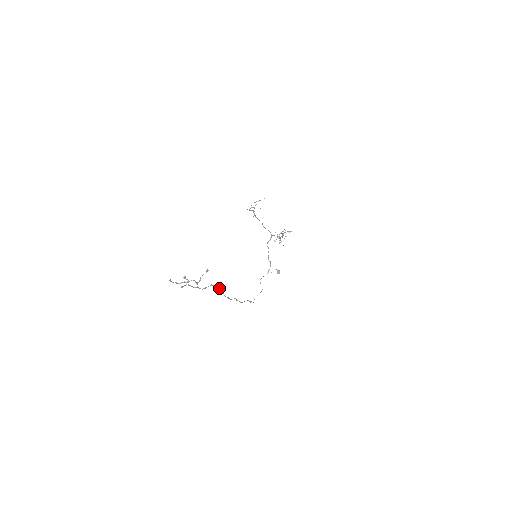
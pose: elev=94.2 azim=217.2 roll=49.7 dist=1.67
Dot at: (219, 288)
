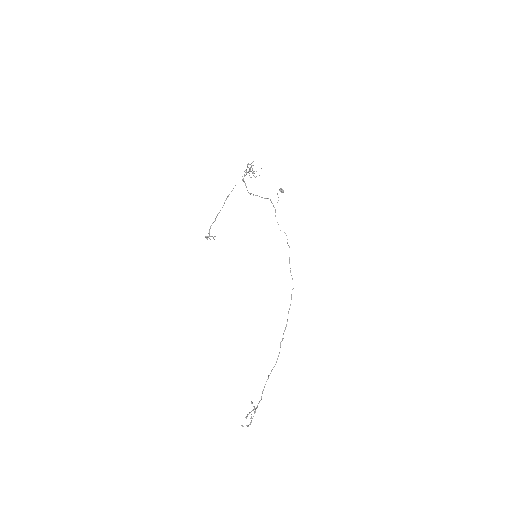
Dot at: (267, 379)
